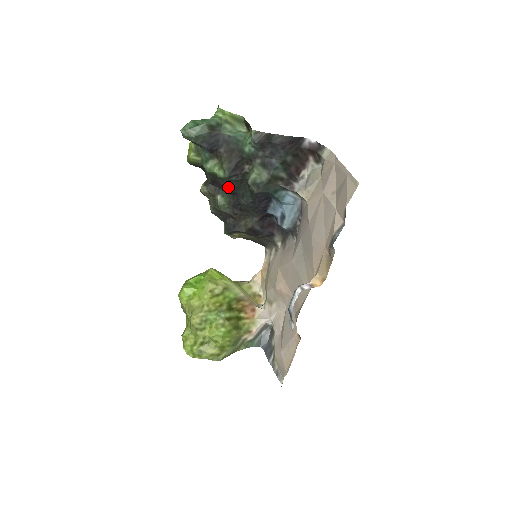
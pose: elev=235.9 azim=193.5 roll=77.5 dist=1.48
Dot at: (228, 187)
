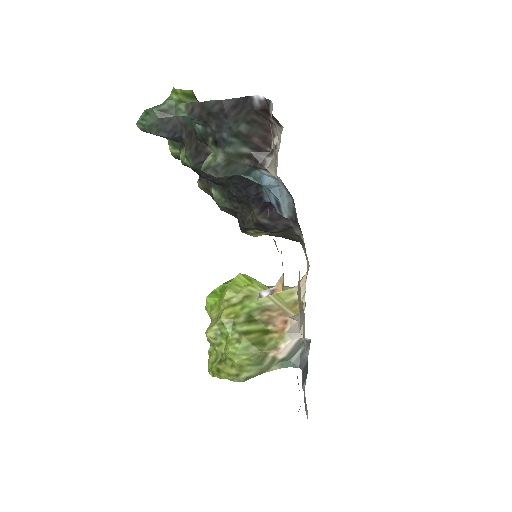
Dot at: (209, 177)
